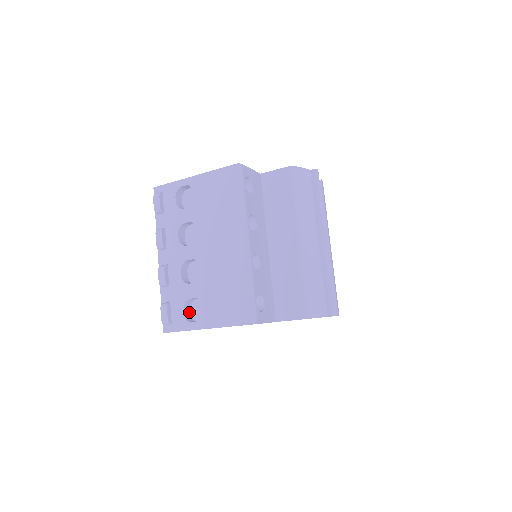
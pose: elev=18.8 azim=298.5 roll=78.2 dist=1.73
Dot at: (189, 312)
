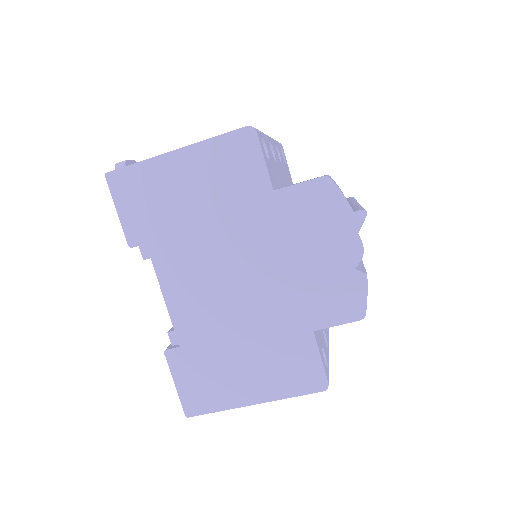
Dot at: occluded
